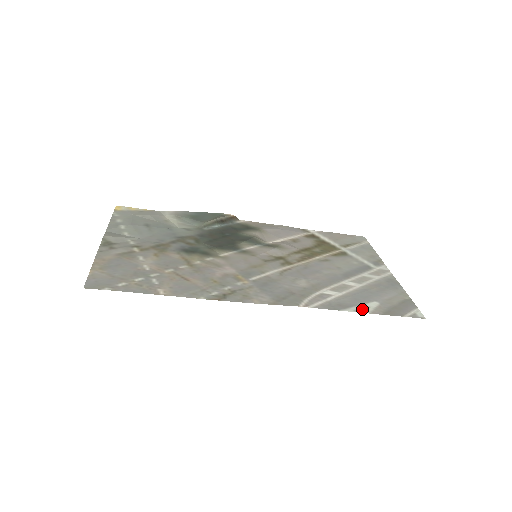
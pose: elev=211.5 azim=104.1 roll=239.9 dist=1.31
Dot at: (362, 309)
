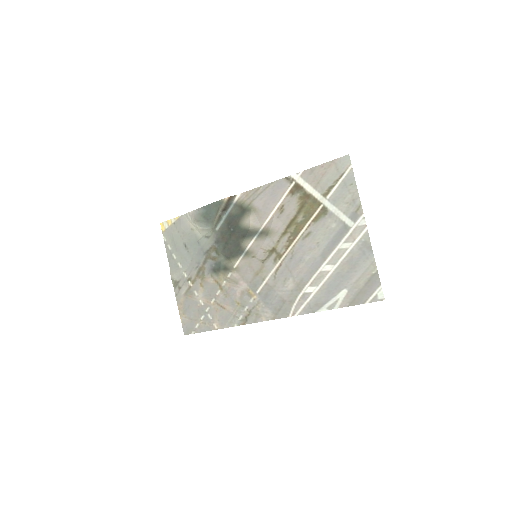
Dot at: (333, 305)
